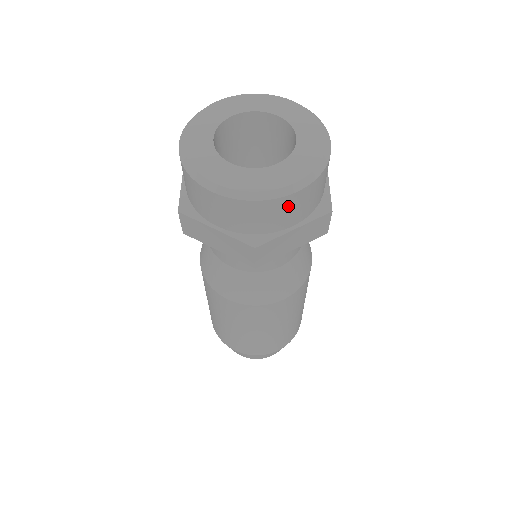
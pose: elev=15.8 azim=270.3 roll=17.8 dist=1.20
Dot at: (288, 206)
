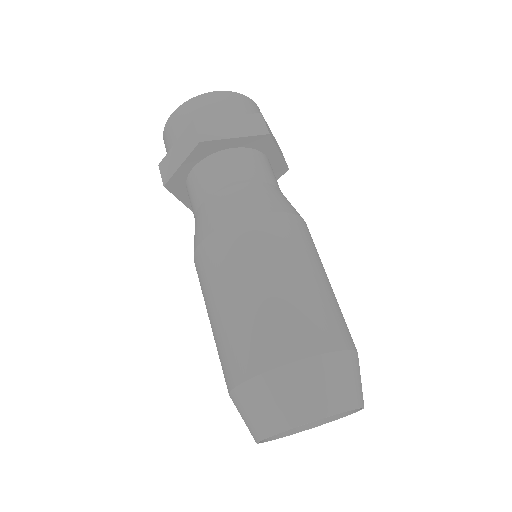
Dot at: (216, 100)
